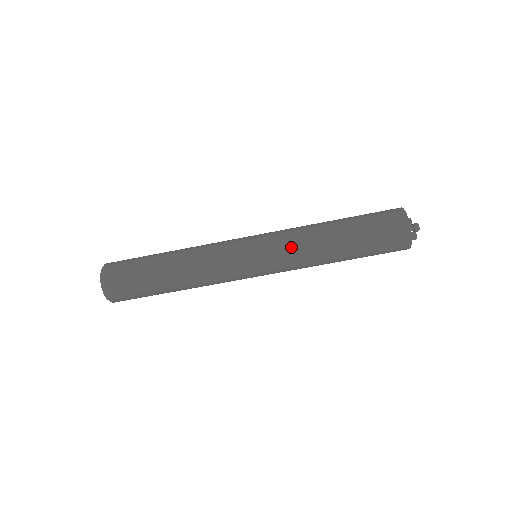
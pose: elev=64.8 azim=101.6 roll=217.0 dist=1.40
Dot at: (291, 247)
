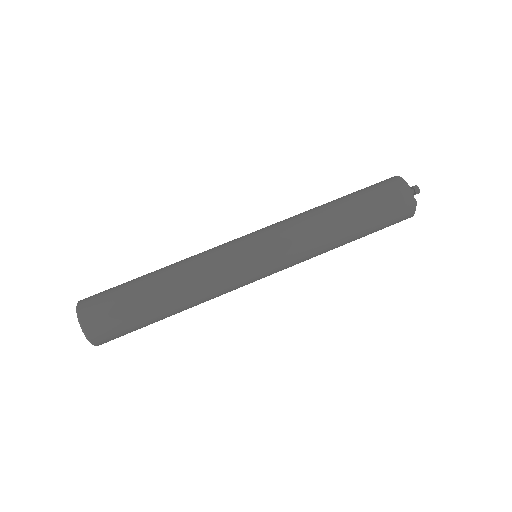
Dot at: (295, 233)
